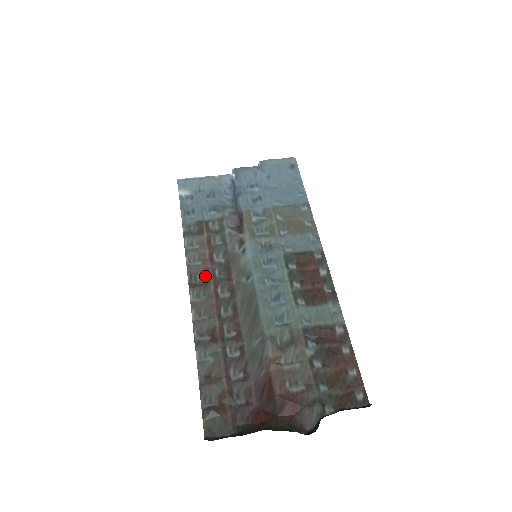
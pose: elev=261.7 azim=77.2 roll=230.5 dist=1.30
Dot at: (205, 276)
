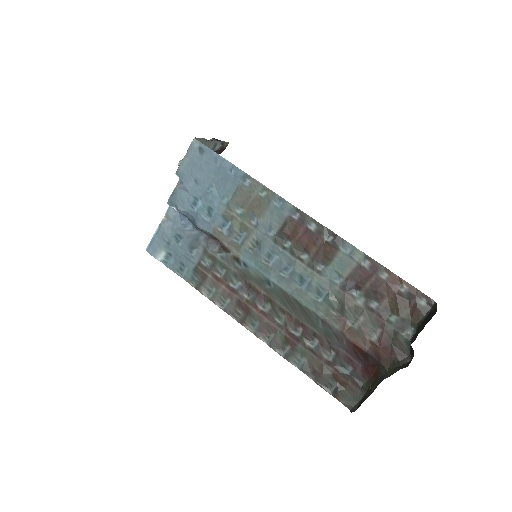
Dot at: (242, 307)
